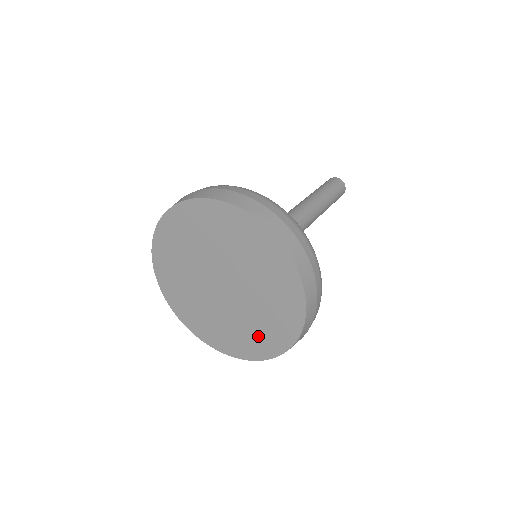
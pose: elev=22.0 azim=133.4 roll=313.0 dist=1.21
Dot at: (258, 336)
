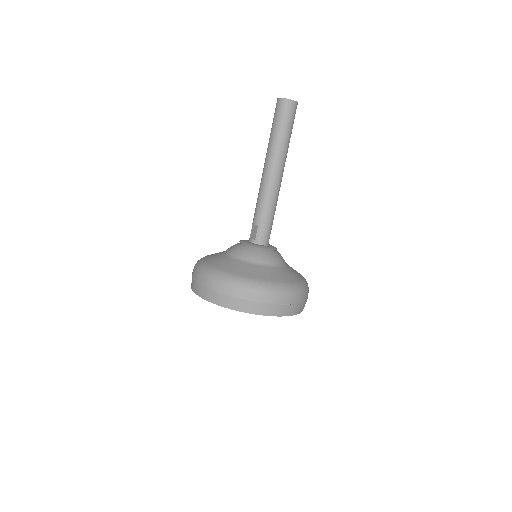
Dot at: occluded
